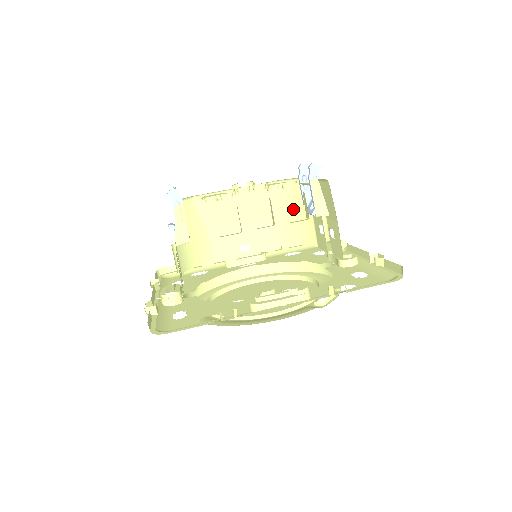
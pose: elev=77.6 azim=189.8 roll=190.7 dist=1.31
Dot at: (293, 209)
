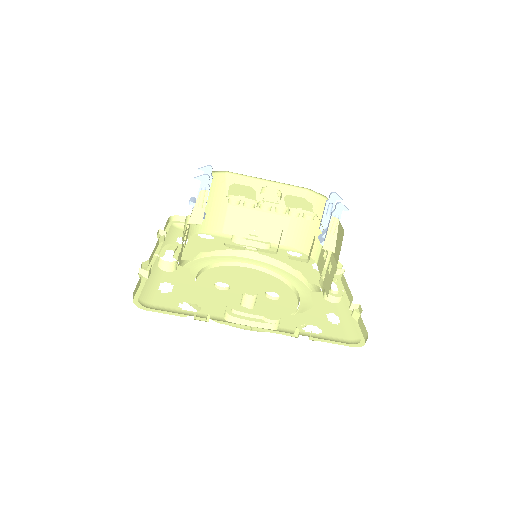
Dot at: (312, 220)
